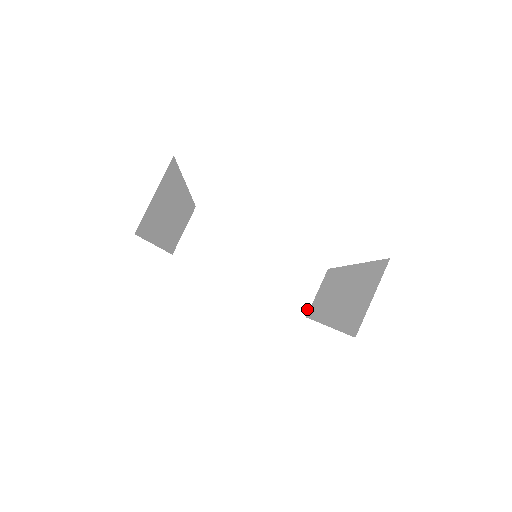
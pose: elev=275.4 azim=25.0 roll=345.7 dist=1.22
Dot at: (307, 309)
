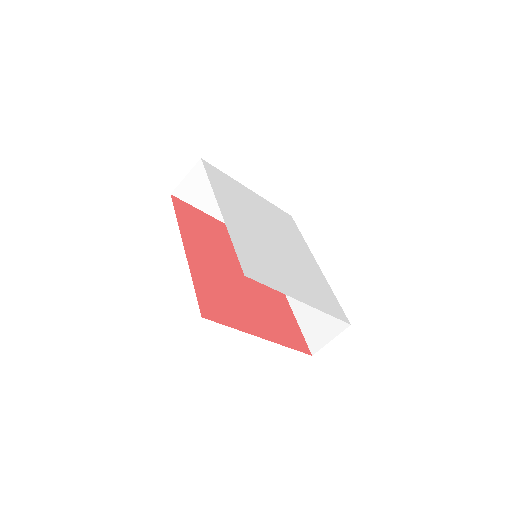
Dot at: occluded
